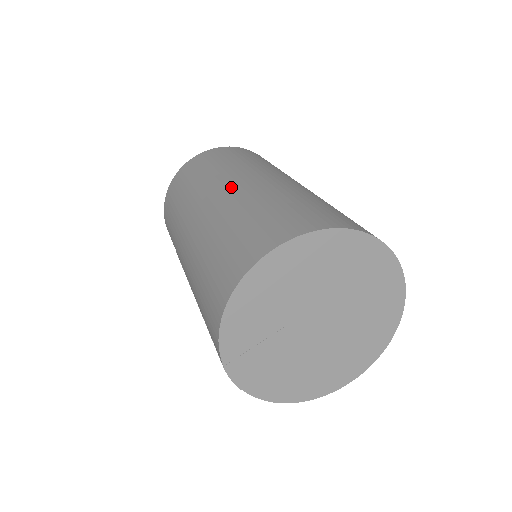
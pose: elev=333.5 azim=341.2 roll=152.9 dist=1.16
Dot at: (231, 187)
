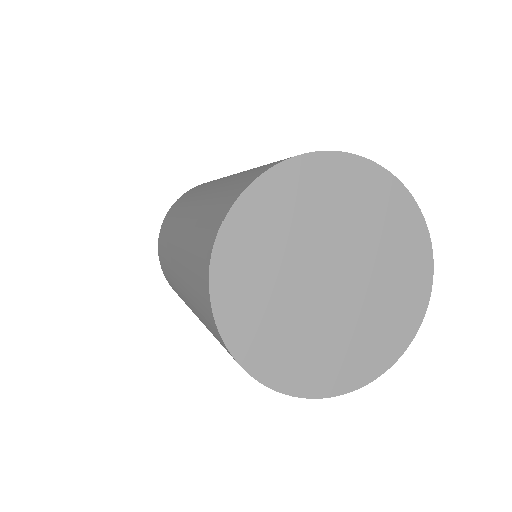
Dot at: occluded
